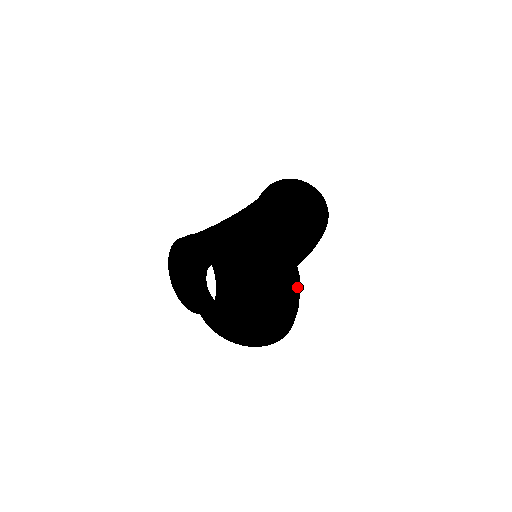
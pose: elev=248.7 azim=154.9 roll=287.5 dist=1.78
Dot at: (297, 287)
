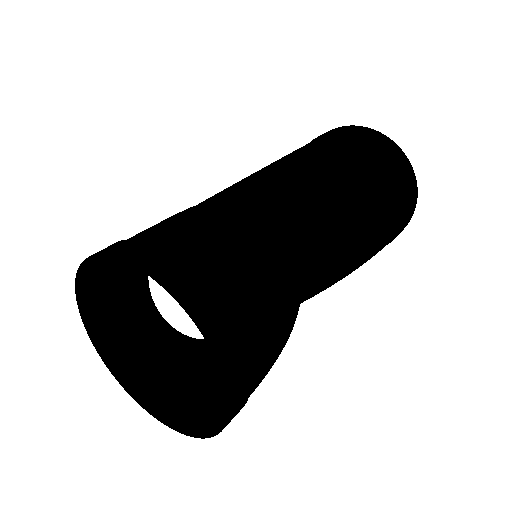
Dot at: (247, 326)
